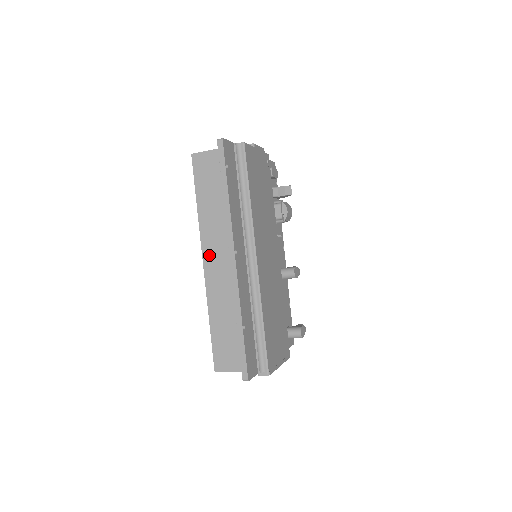
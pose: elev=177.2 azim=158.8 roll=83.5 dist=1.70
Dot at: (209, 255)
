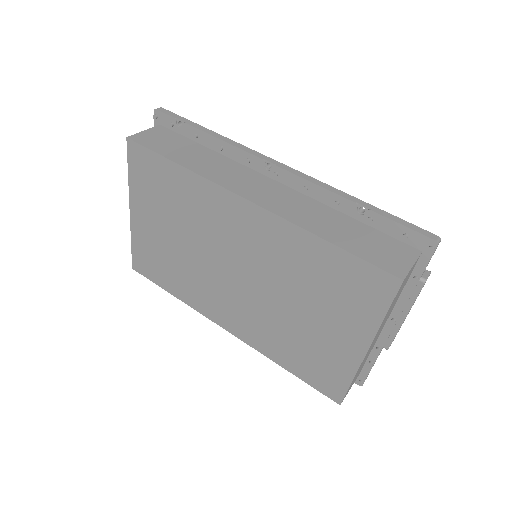
Dot at: (244, 190)
